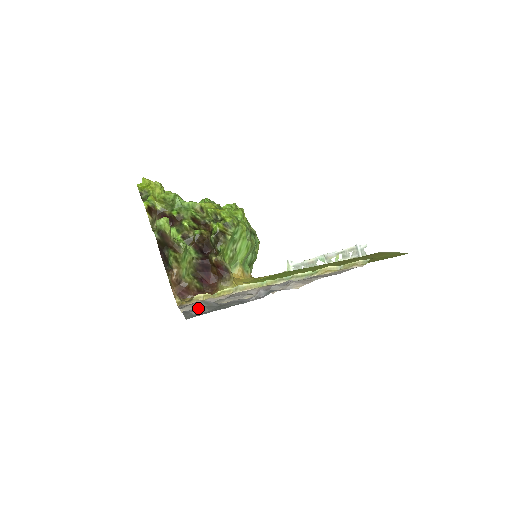
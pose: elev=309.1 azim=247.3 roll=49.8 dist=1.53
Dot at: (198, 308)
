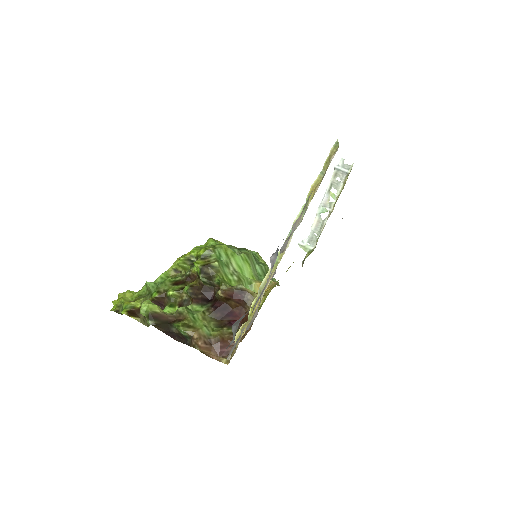
Dot at: occluded
